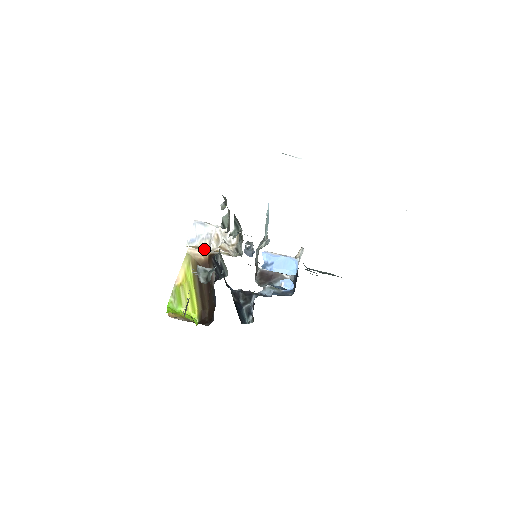
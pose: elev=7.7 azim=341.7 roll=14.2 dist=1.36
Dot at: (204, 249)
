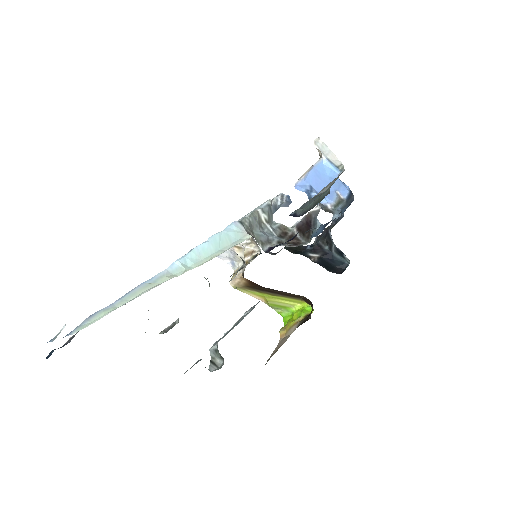
Dot at: (237, 274)
